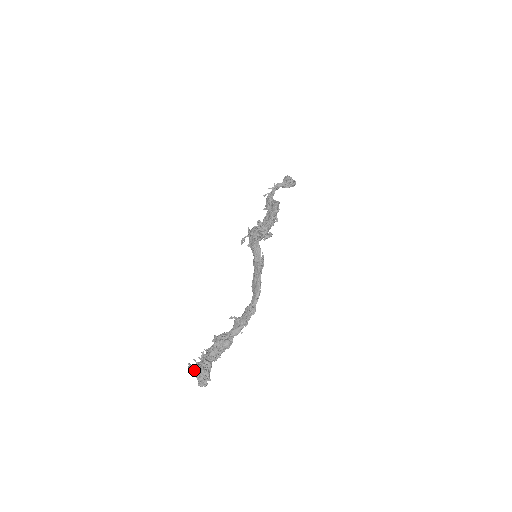
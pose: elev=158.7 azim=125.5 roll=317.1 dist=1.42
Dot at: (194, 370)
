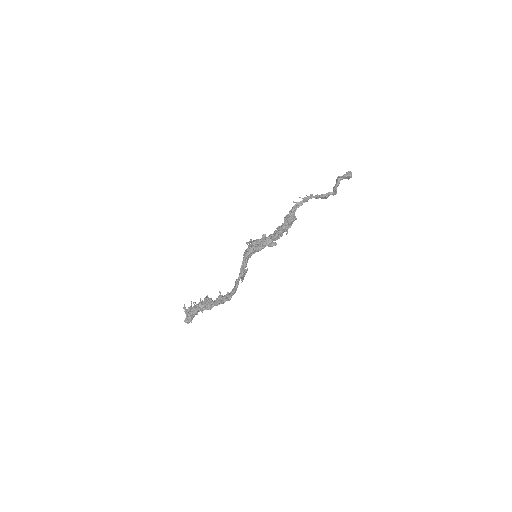
Dot at: (186, 311)
